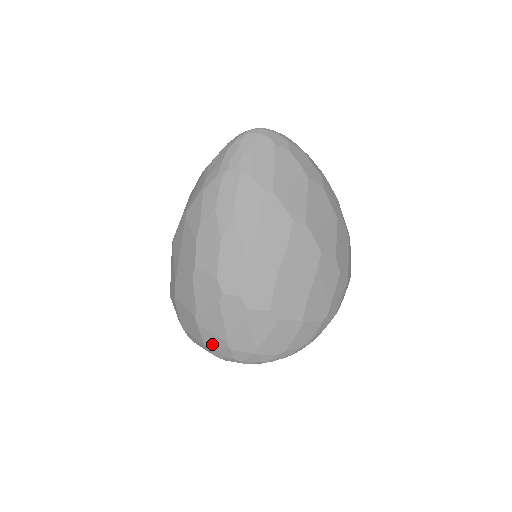
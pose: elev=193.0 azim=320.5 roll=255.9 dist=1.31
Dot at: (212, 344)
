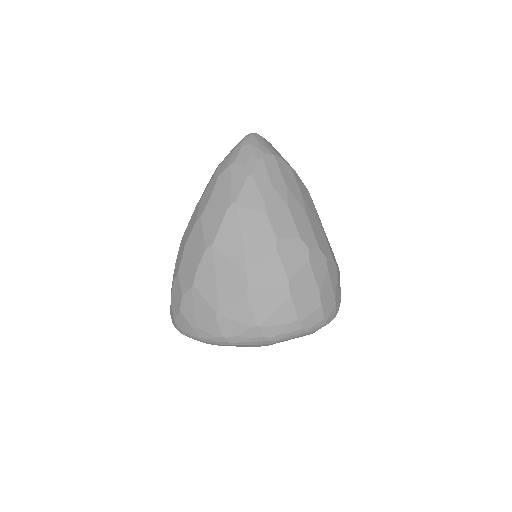
Dot at: (306, 313)
